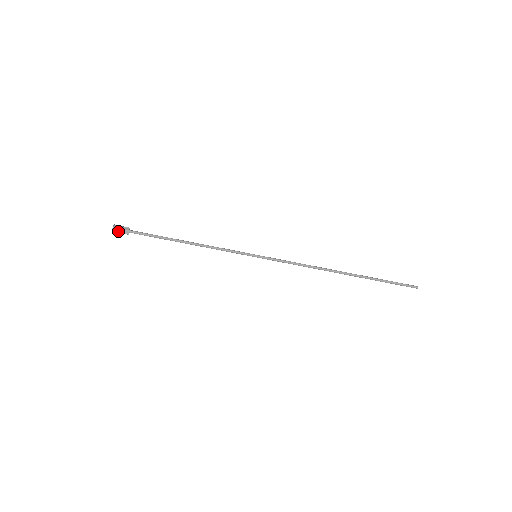
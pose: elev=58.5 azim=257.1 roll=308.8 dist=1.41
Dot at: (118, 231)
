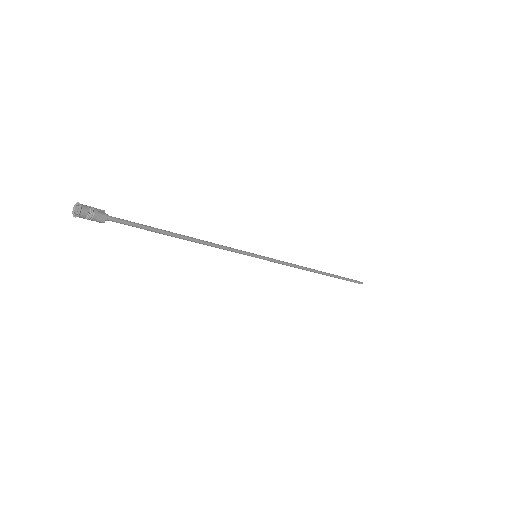
Dot at: (89, 215)
